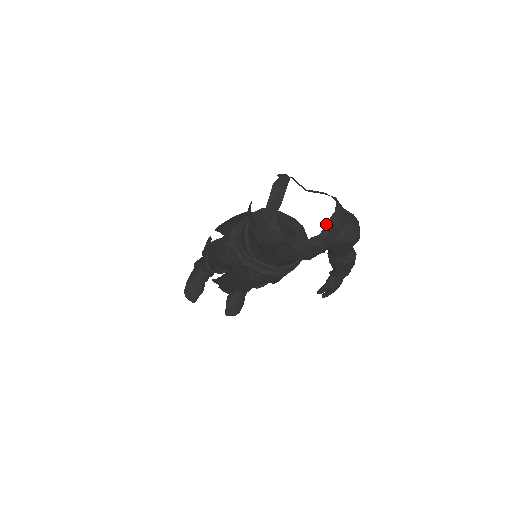
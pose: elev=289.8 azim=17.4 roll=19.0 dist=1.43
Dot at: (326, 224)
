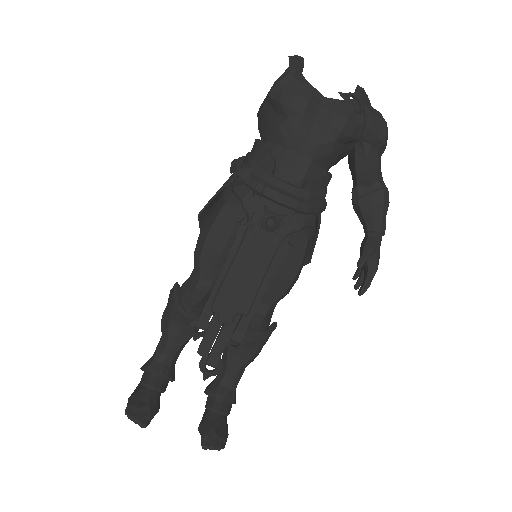
Dot at: (355, 92)
